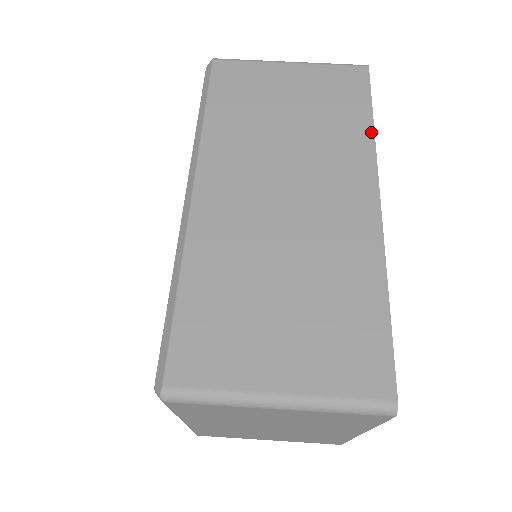
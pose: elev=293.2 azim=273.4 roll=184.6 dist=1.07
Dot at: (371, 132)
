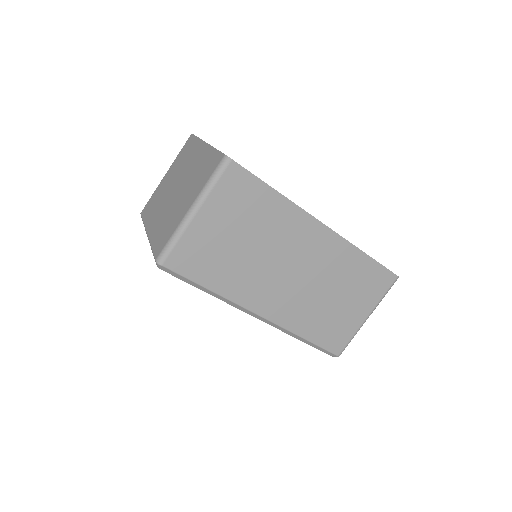
Dot at: (284, 199)
